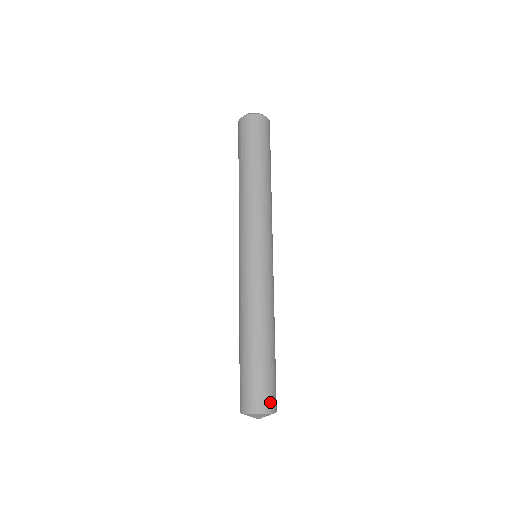
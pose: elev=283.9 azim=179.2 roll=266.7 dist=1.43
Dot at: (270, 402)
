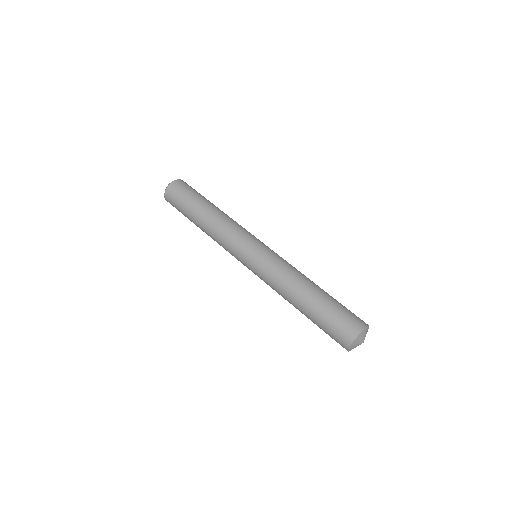
Dot at: (358, 321)
